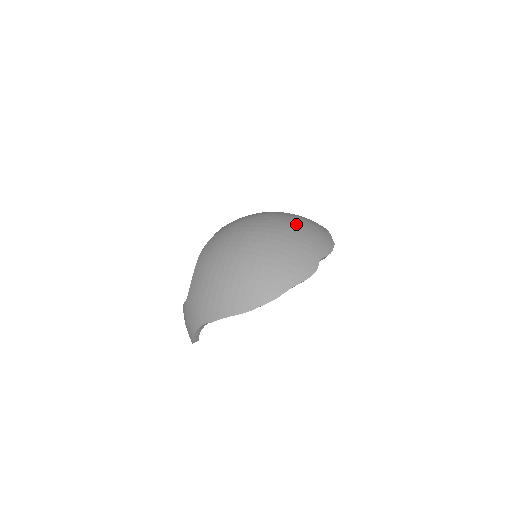
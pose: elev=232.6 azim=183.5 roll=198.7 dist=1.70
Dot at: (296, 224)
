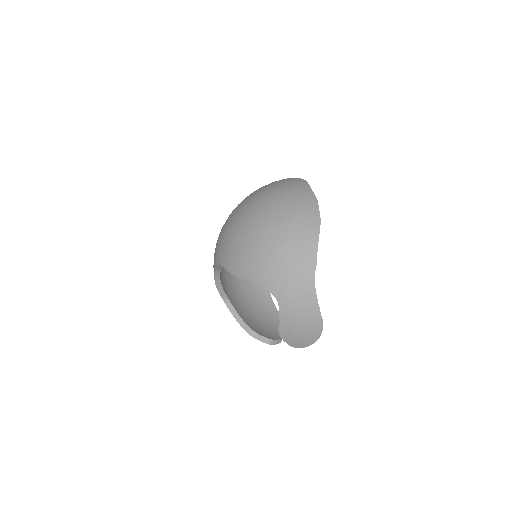
Dot at: occluded
